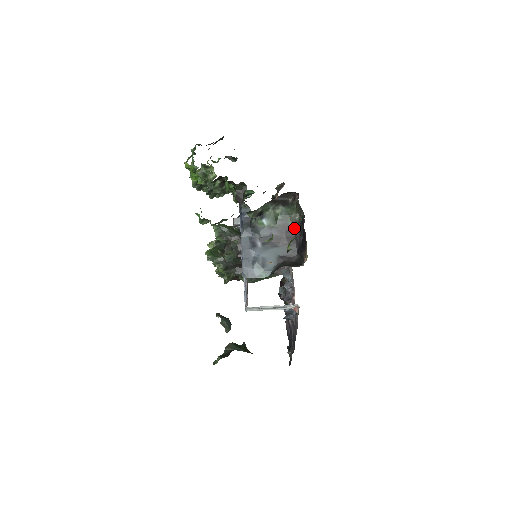
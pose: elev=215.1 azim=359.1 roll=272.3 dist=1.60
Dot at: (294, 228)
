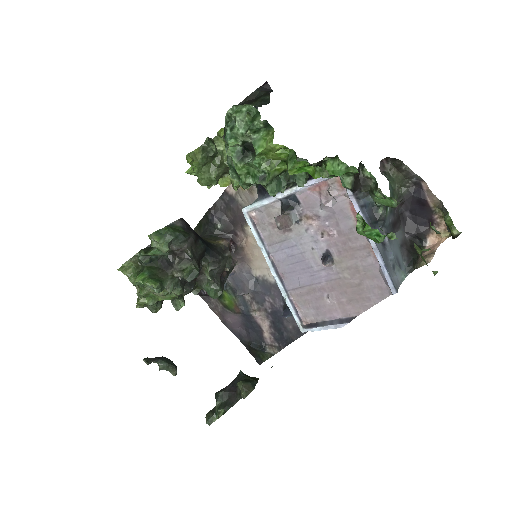
Dot at: (399, 204)
